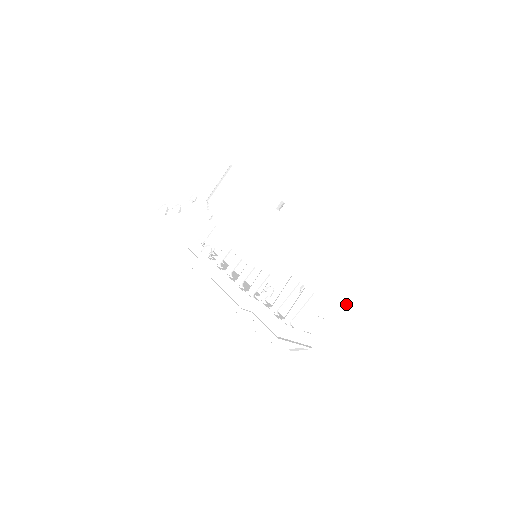
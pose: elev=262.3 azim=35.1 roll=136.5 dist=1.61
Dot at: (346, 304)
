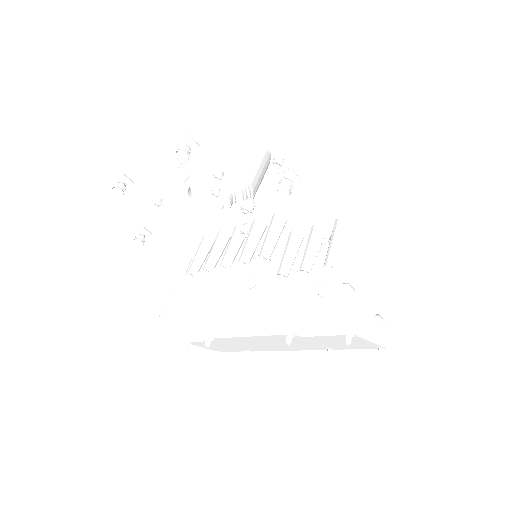
Dot at: (400, 260)
